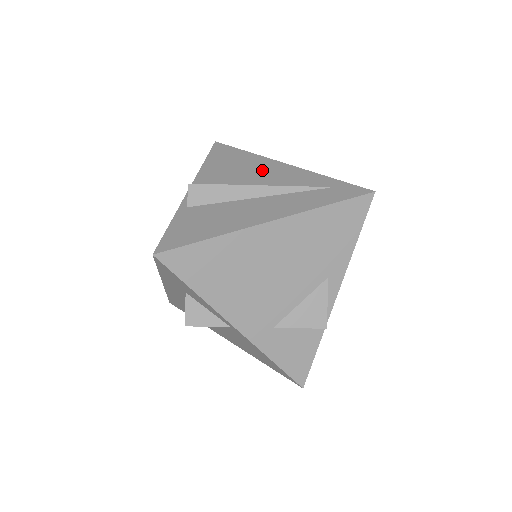
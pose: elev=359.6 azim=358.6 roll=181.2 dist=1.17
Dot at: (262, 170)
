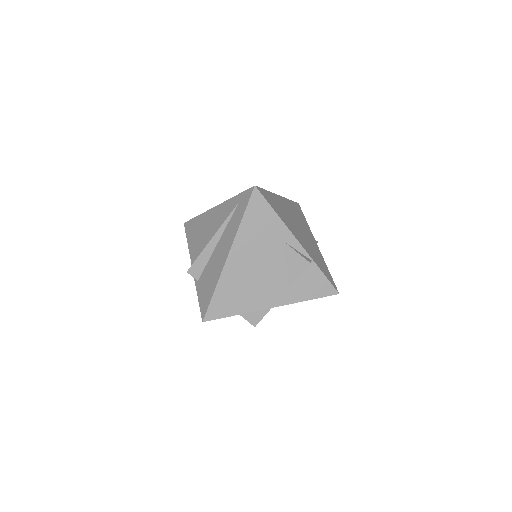
Dot at: (209, 223)
